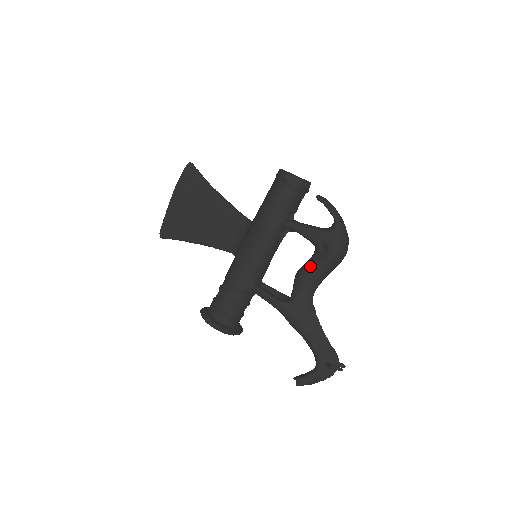
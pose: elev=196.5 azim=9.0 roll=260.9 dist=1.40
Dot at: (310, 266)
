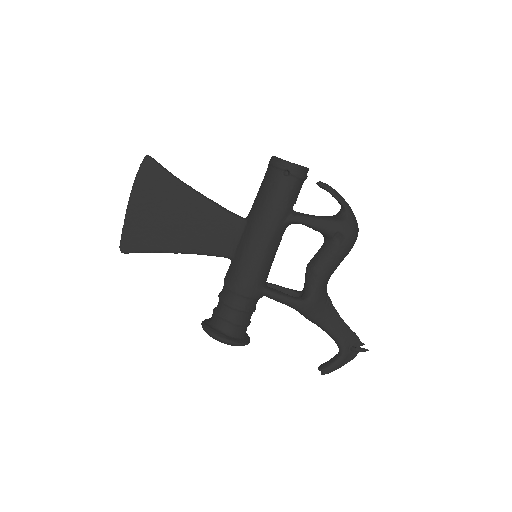
Dot at: (325, 259)
